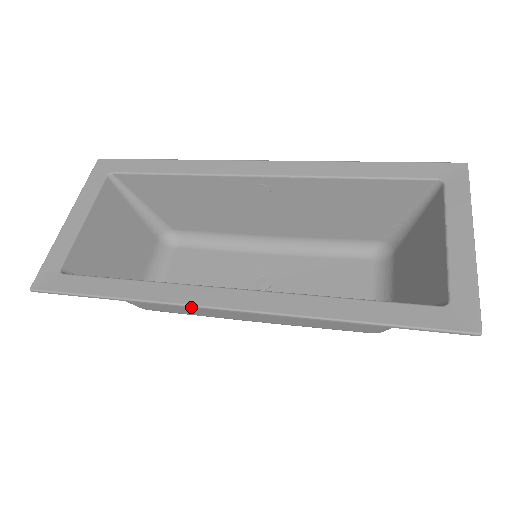
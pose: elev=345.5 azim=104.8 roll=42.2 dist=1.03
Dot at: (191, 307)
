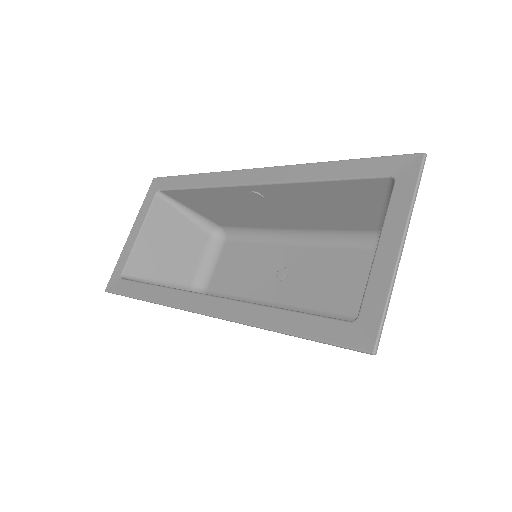
Dot at: occluded
